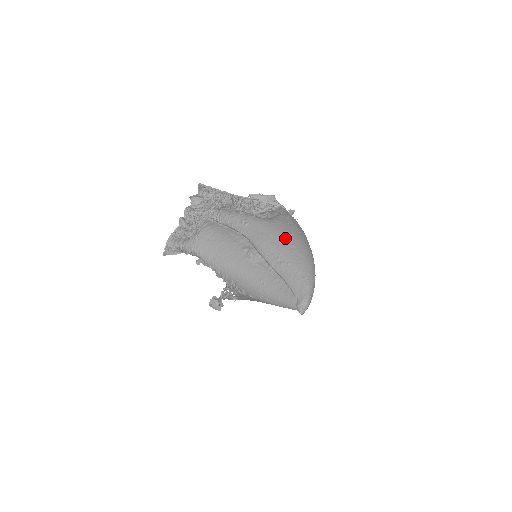
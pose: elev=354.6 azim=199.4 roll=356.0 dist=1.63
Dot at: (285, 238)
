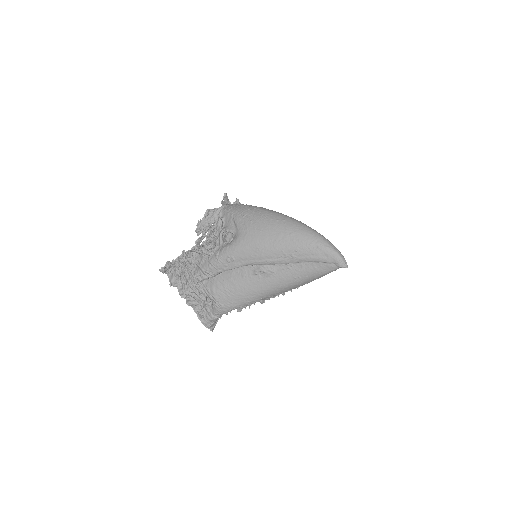
Dot at: (268, 237)
